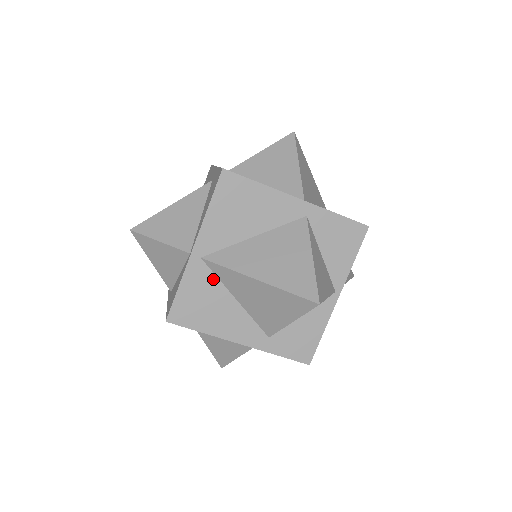
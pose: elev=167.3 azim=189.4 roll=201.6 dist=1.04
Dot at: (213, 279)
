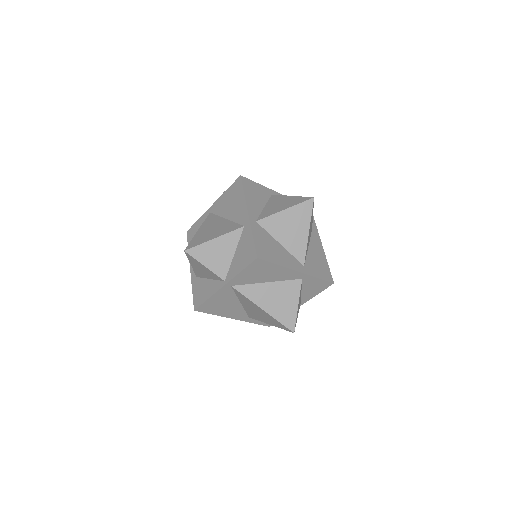
Dot at: occluded
